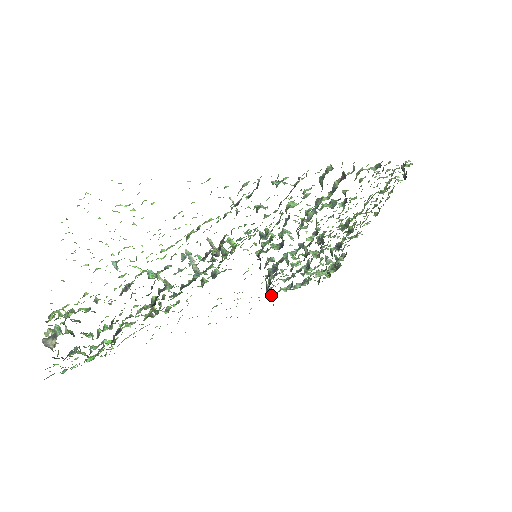
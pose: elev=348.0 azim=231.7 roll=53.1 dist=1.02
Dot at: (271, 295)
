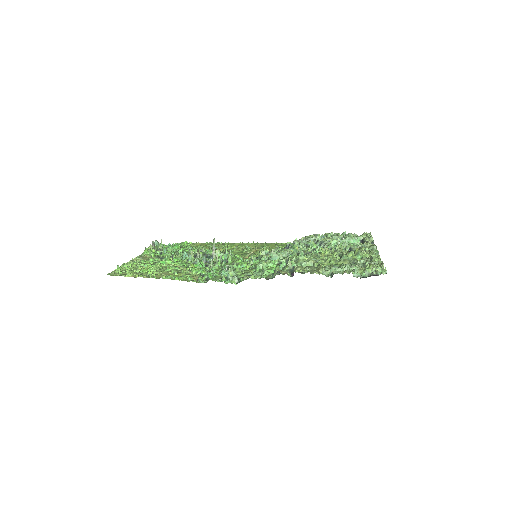
Dot at: occluded
